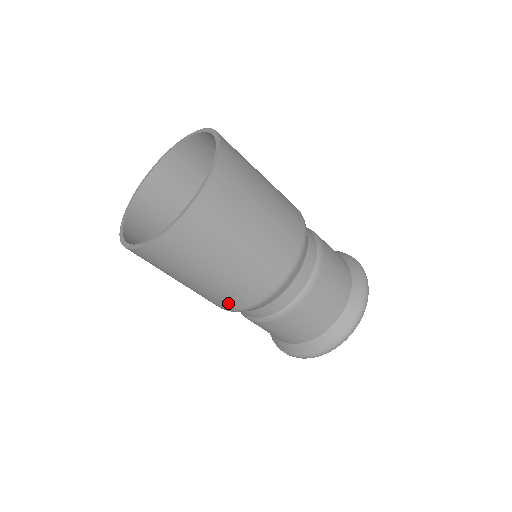
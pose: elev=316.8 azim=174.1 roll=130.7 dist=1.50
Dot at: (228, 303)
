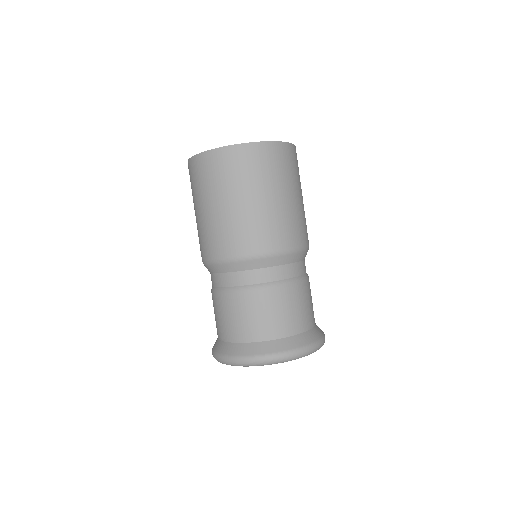
Dot at: (274, 237)
